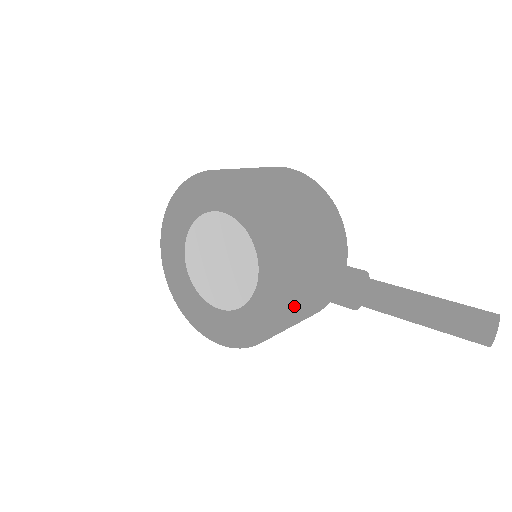
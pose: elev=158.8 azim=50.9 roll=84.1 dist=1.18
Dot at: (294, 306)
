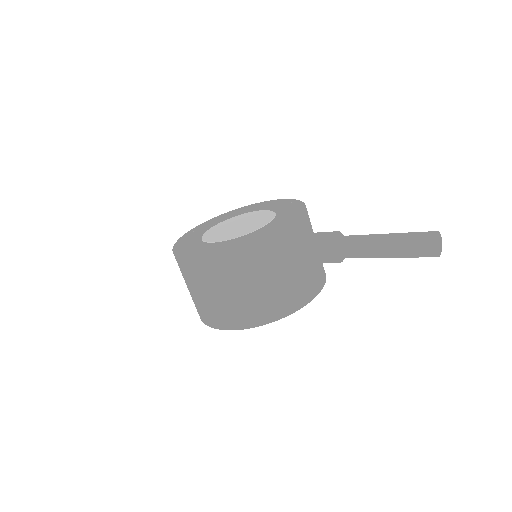
Dot at: (285, 237)
